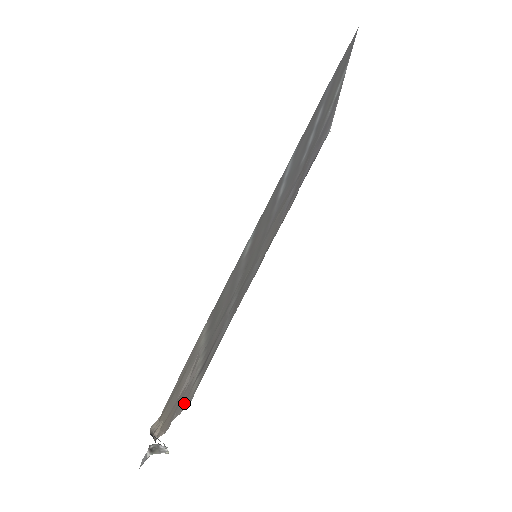
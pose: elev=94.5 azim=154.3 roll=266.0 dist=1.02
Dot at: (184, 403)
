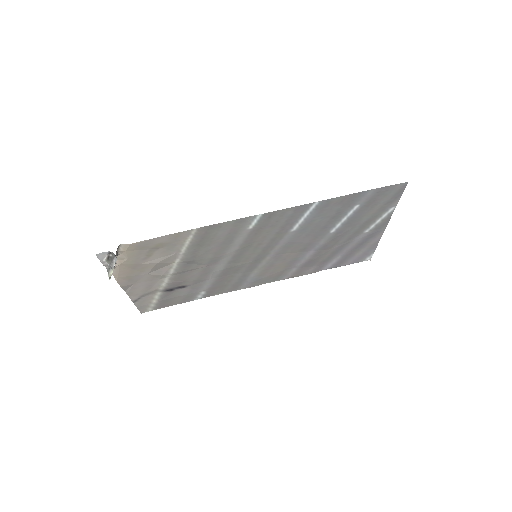
Dot at: (139, 296)
